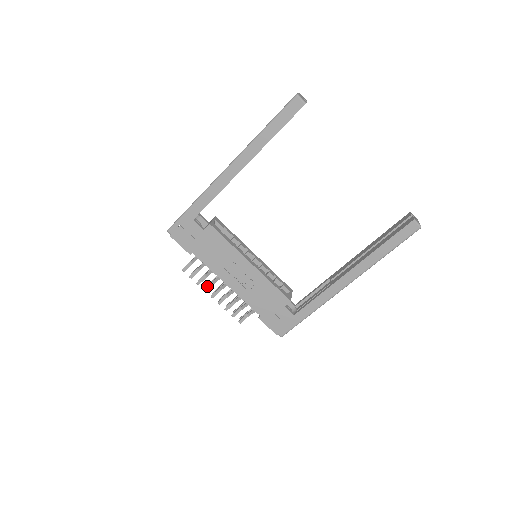
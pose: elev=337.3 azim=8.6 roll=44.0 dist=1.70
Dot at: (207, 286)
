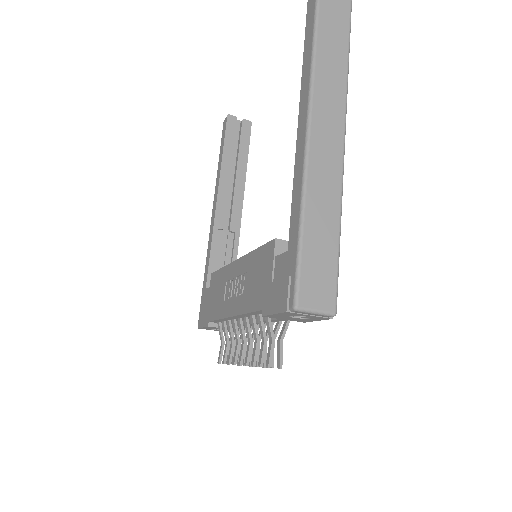
Dot at: (234, 354)
